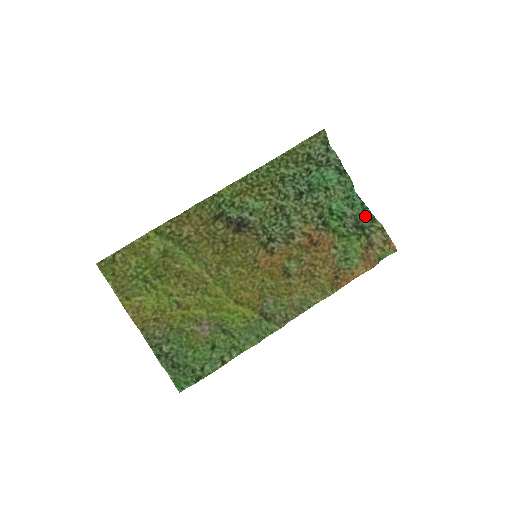
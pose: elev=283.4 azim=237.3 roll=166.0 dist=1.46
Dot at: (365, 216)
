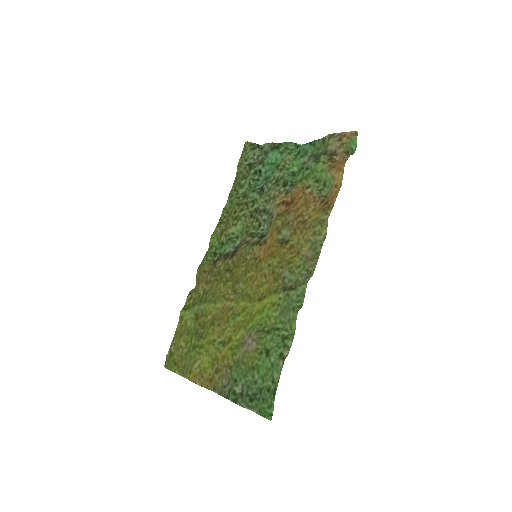
Dot at: (319, 147)
